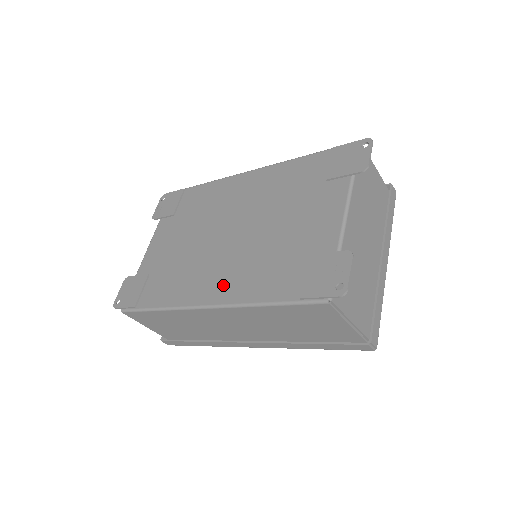
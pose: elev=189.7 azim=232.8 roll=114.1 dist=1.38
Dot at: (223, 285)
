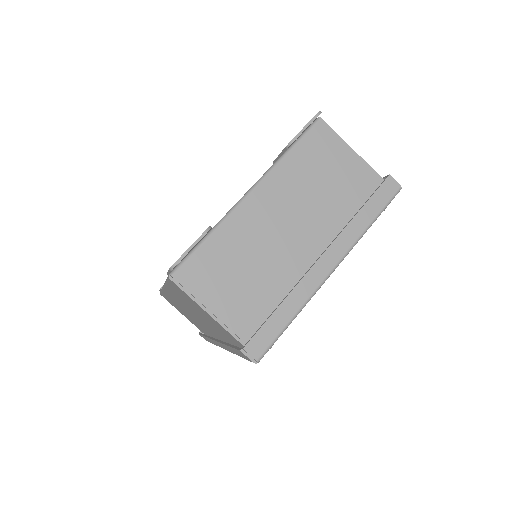
Dot at: occluded
